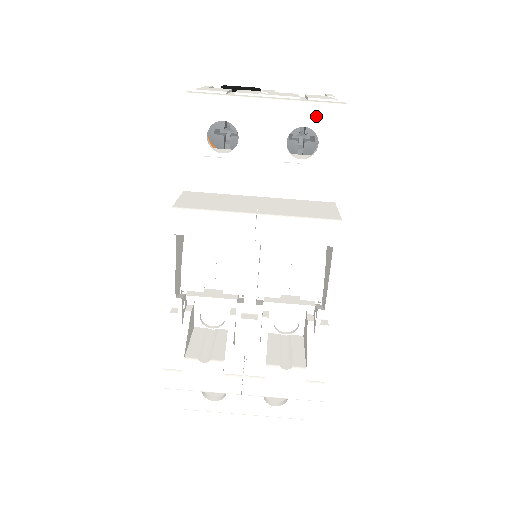
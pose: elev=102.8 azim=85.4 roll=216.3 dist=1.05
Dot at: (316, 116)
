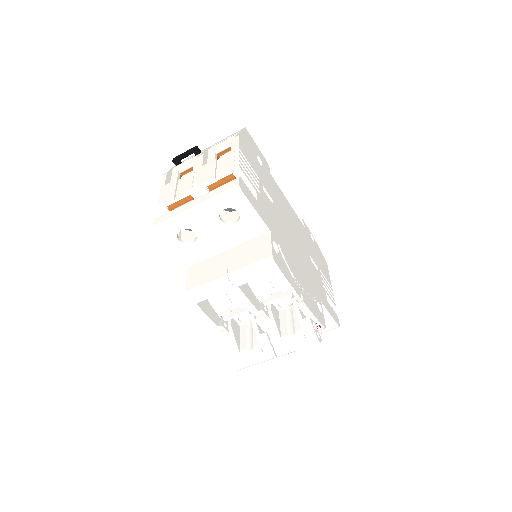
Dot at: (226, 202)
